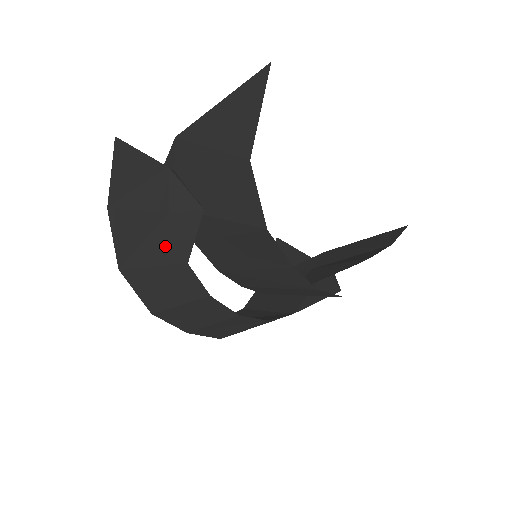
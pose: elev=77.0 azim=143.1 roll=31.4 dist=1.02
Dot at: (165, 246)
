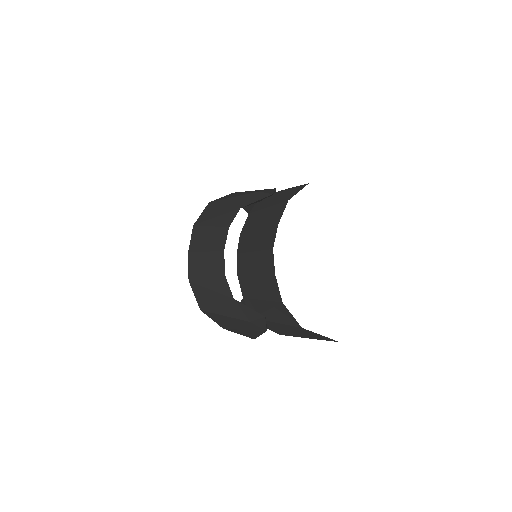
Dot at: (241, 200)
